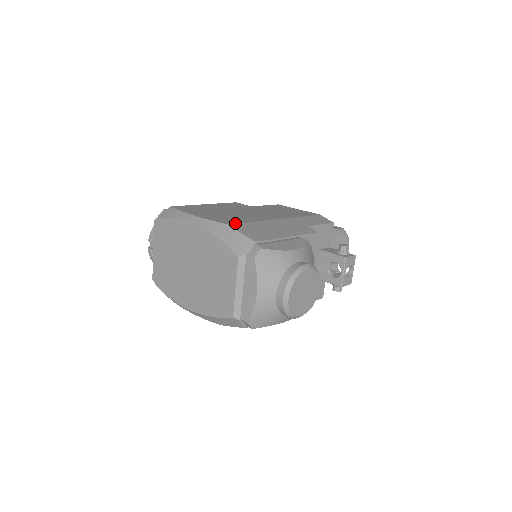
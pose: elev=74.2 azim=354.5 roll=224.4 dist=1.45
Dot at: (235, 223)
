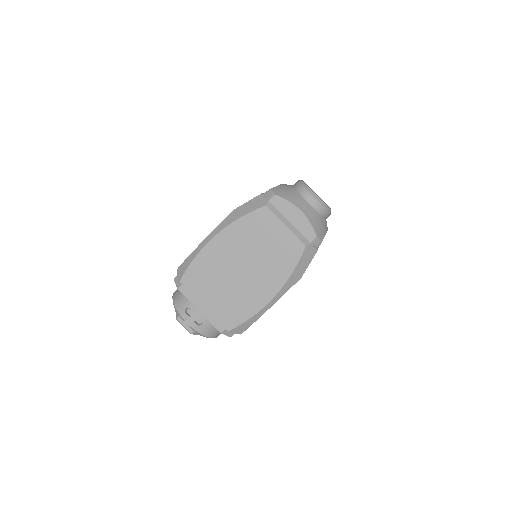
Dot at: occluded
